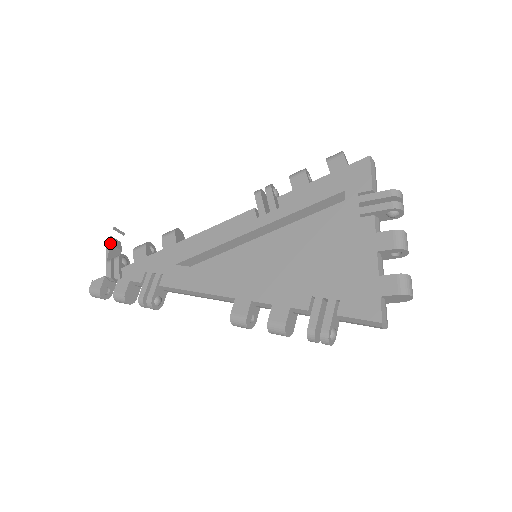
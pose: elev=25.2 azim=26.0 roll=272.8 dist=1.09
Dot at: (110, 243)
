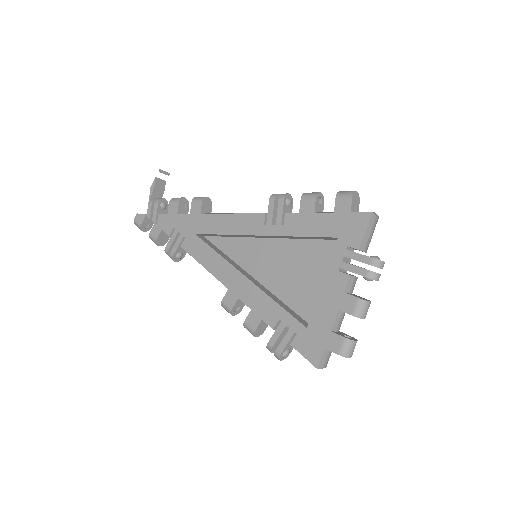
Dot at: (154, 185)
